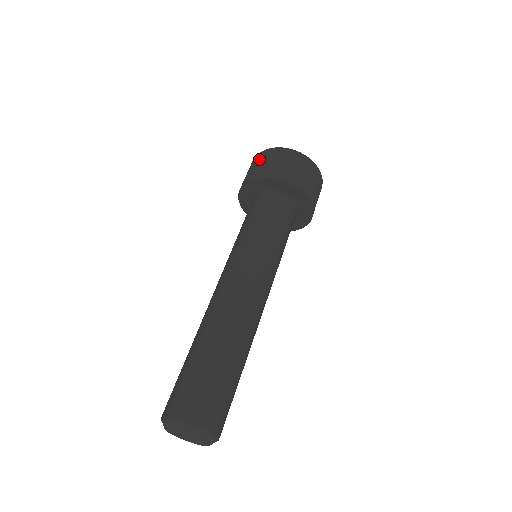
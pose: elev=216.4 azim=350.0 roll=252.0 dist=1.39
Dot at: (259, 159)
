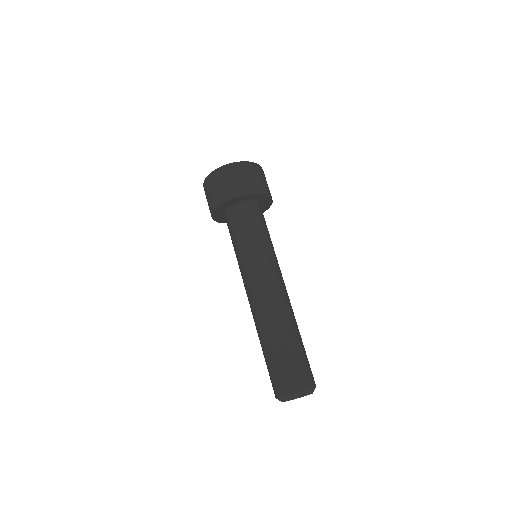
Dot at: (239, 172)
